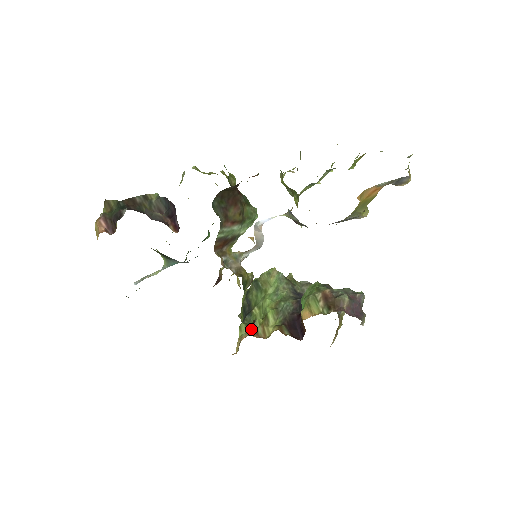
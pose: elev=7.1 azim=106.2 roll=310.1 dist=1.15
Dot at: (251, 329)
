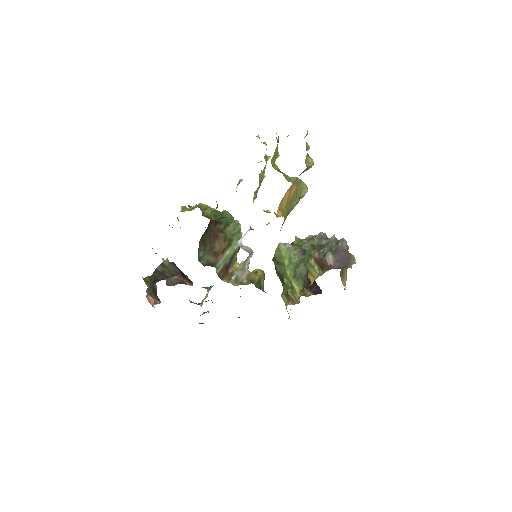
Dot at: (288, 298)
